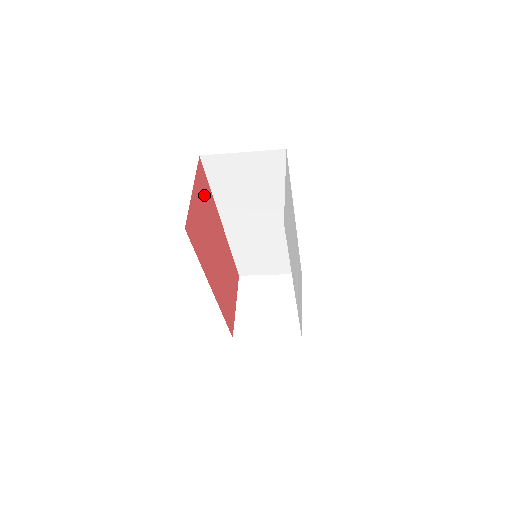
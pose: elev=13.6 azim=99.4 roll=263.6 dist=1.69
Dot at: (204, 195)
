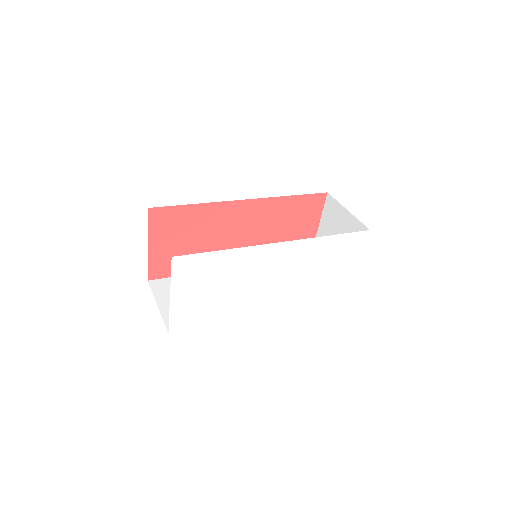
Dot at: (178, 224)
